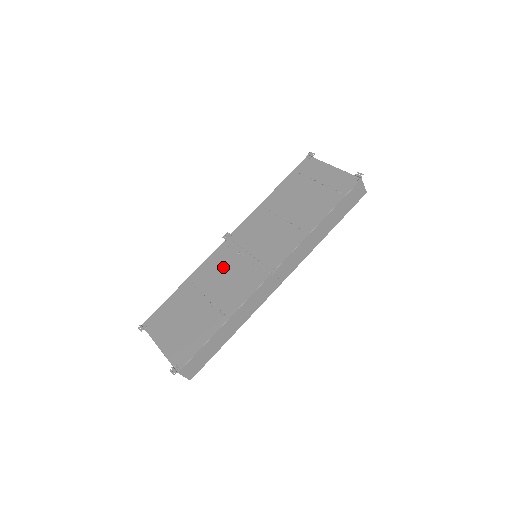
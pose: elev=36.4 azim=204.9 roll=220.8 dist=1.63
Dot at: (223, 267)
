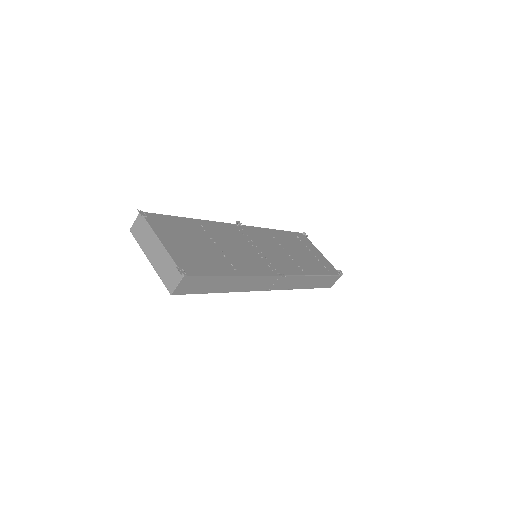
Dot at: (235, 239)
